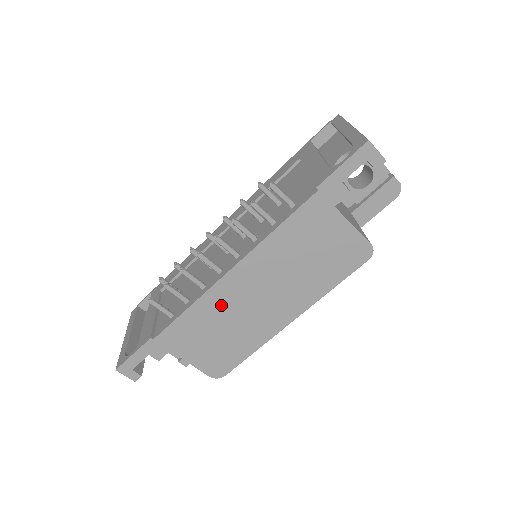
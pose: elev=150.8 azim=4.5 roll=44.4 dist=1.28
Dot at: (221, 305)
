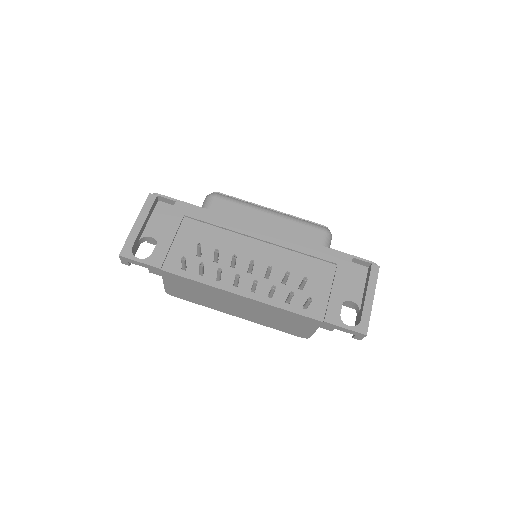
Dot at: (216, 294)
